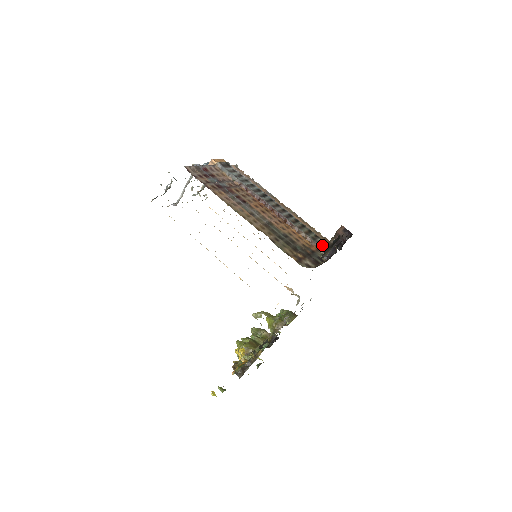
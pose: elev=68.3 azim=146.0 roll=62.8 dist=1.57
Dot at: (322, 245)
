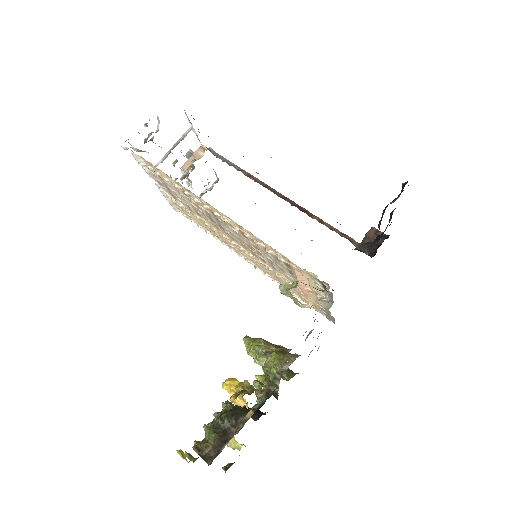
Dot at: occluded
